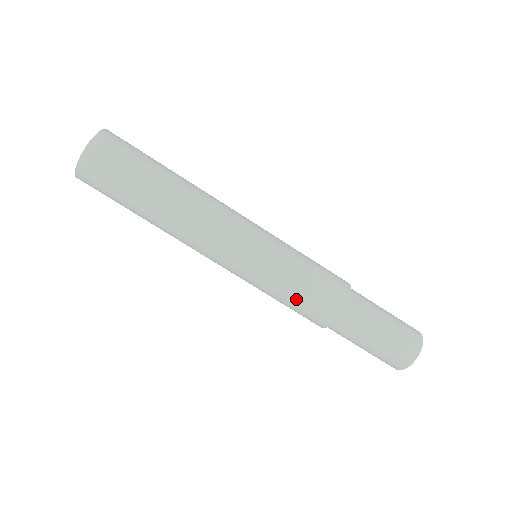
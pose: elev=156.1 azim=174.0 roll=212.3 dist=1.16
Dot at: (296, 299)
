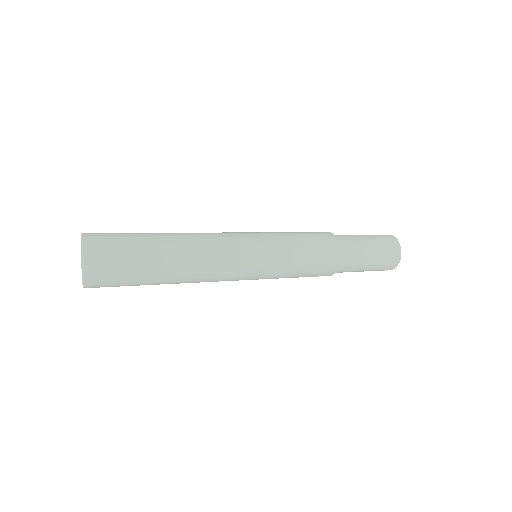
Dot at: (308, 255)
